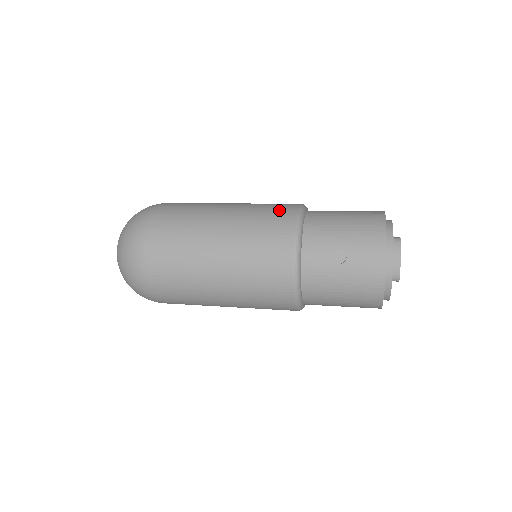
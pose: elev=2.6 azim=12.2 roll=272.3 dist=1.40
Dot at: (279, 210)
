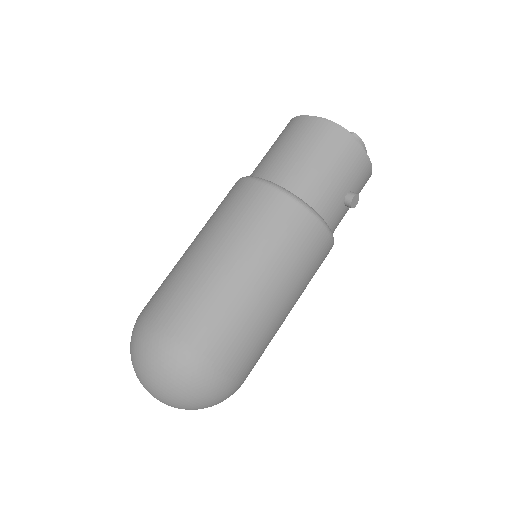
Dot at: (285, 220)
